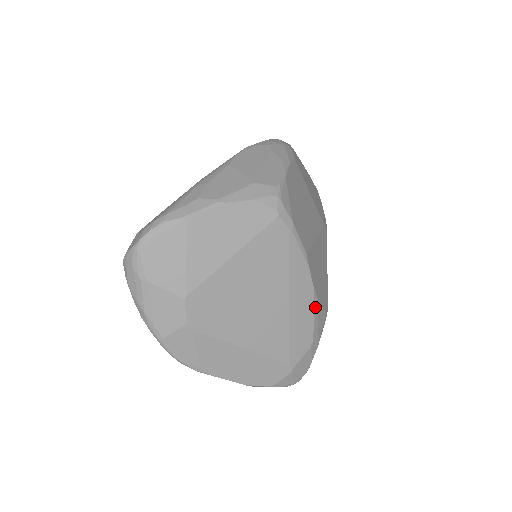
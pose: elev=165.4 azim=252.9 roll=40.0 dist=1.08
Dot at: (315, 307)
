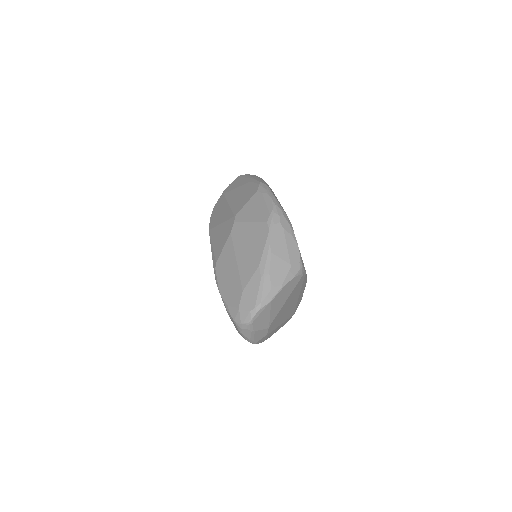
Dot at: occluded
